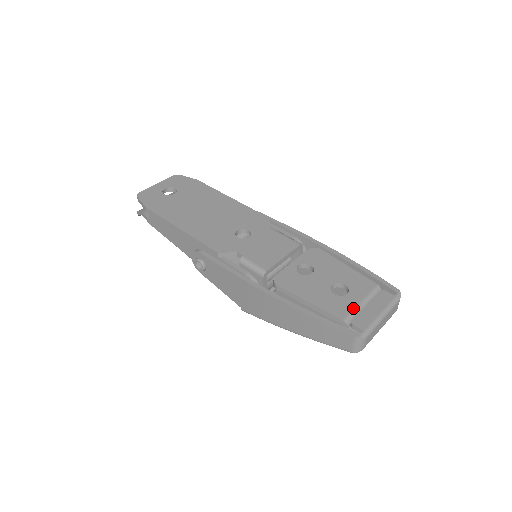
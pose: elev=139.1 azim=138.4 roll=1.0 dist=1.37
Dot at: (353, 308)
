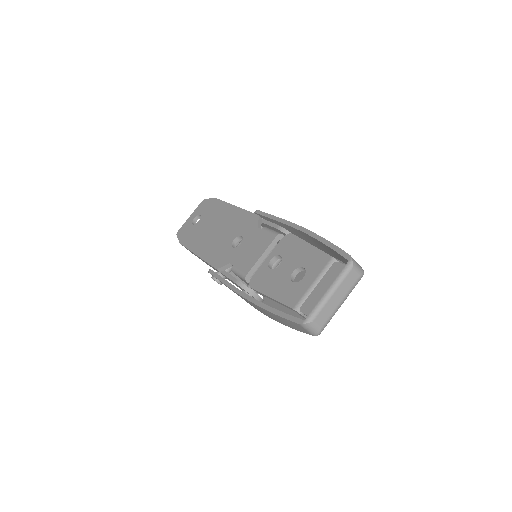
Dot at: (304, 293)
